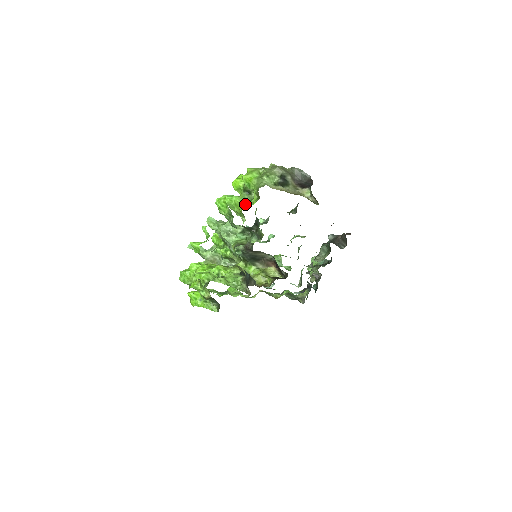
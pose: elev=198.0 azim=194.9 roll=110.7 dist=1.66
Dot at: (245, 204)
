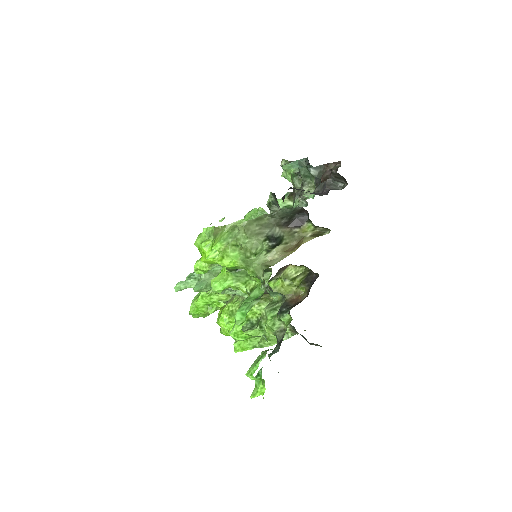
Dot at: (244, 283)
